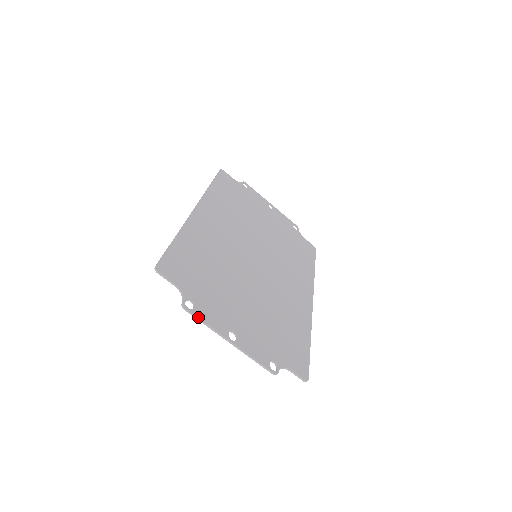
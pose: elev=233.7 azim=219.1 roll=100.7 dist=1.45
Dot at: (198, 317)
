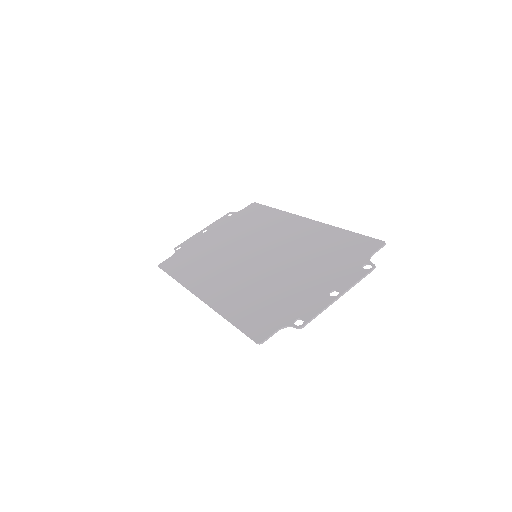
Dot at: (312, 318)
